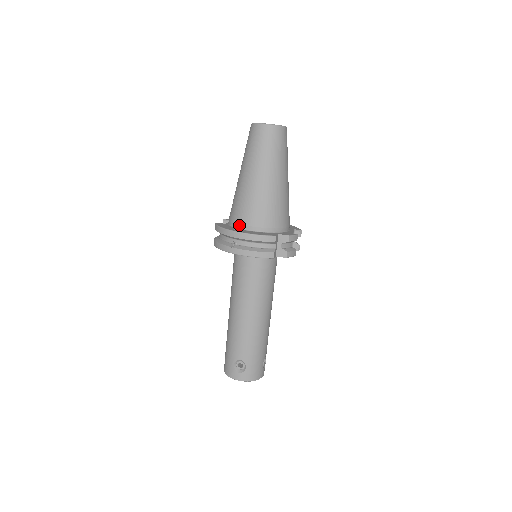
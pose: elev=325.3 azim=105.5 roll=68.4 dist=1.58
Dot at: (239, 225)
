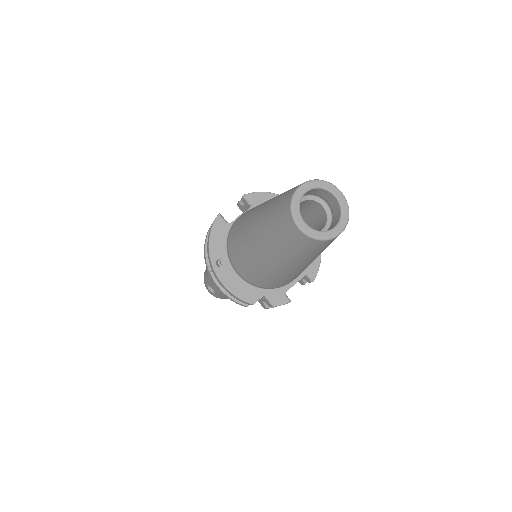
Dot at: (229, 256)
